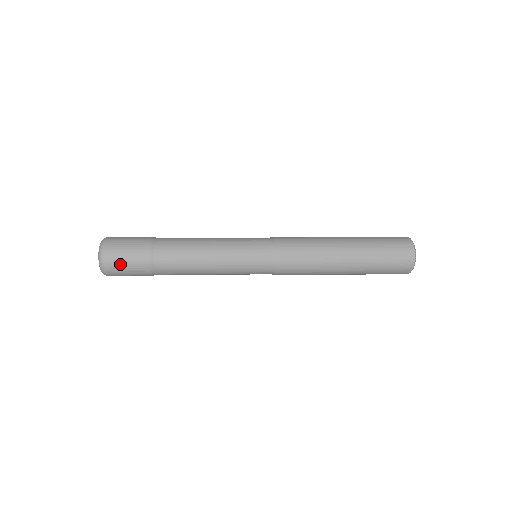
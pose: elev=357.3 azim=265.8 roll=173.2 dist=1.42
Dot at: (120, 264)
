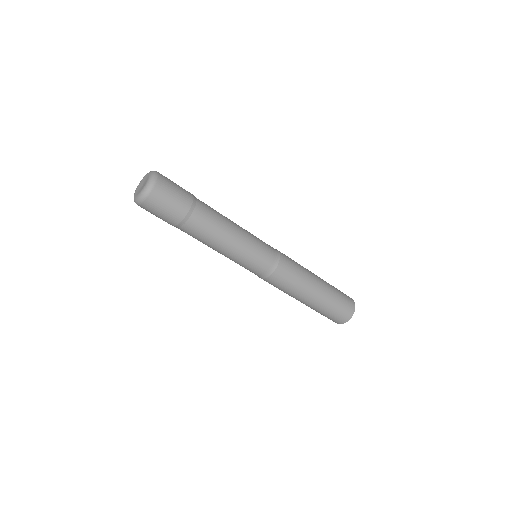
Dot at: (171, 185)
